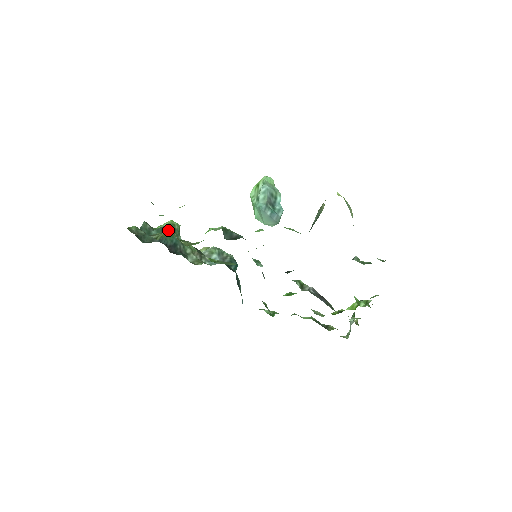
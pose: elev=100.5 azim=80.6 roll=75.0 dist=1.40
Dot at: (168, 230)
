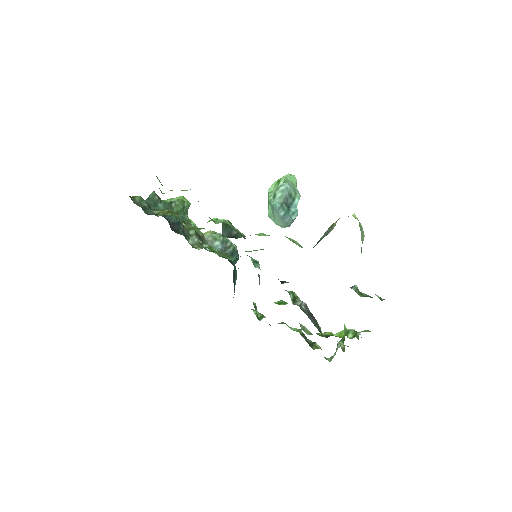
Dot at: (176, 206)
